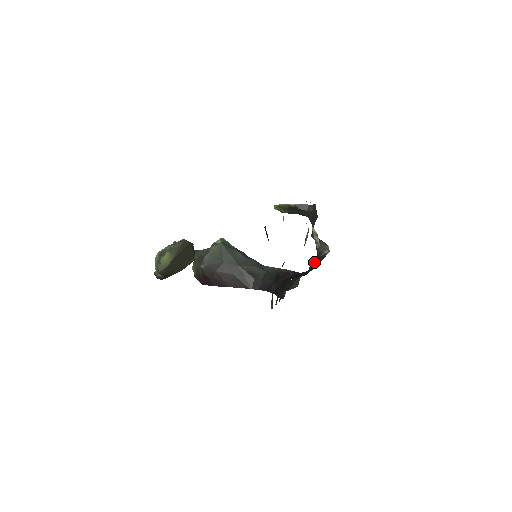
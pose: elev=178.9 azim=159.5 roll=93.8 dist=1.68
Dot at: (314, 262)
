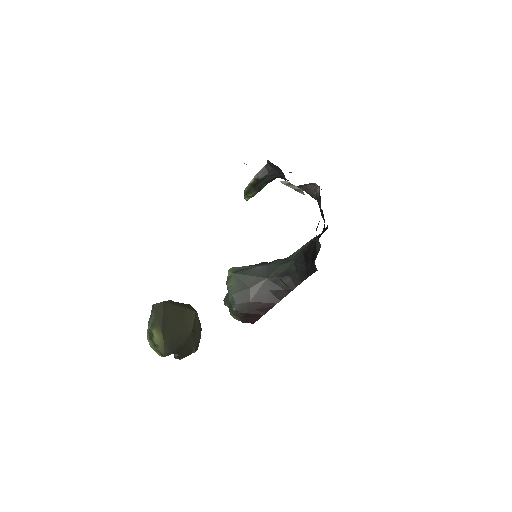
Dot at: occluded
